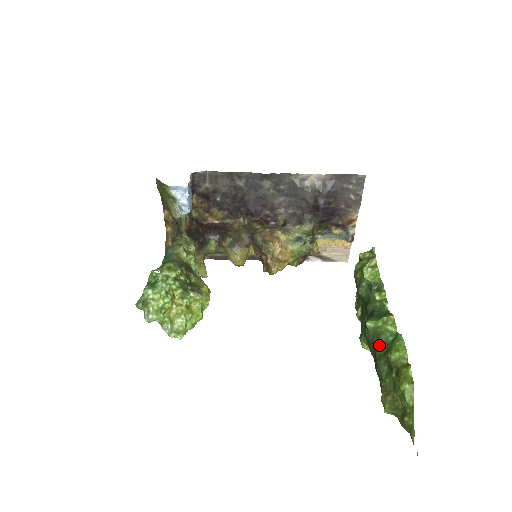
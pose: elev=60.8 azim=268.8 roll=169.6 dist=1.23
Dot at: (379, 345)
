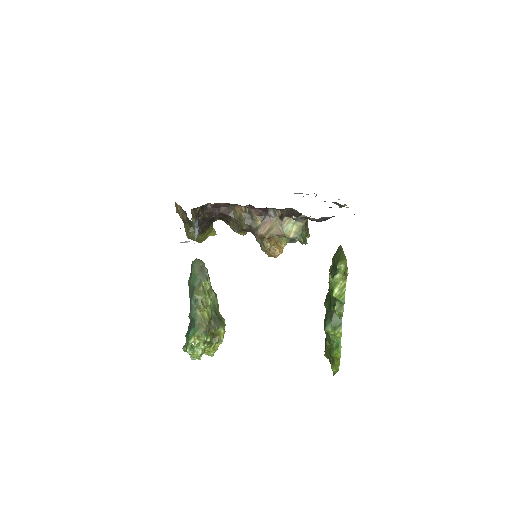
Dot at: (329, 341)
